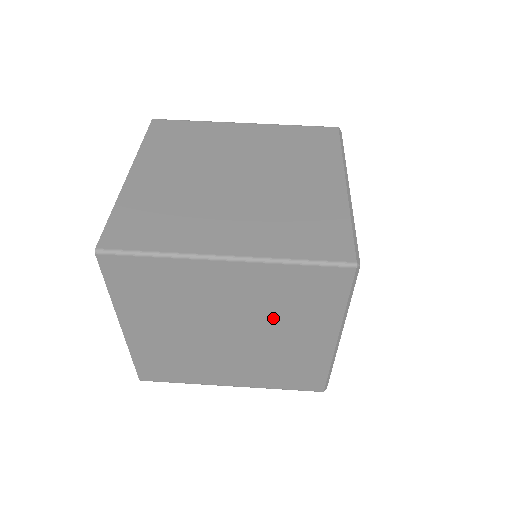
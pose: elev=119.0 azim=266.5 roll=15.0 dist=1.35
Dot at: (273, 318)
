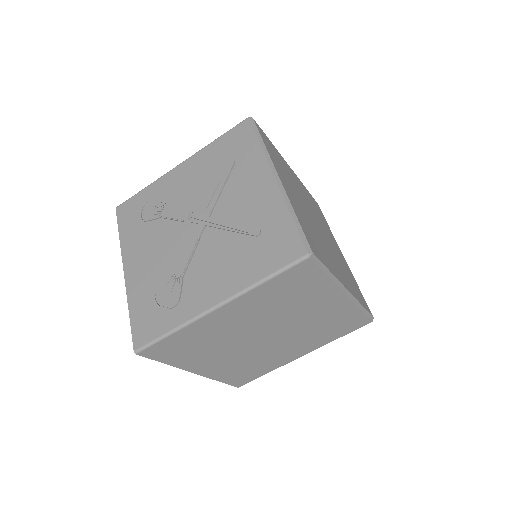
Dot at: occluded
